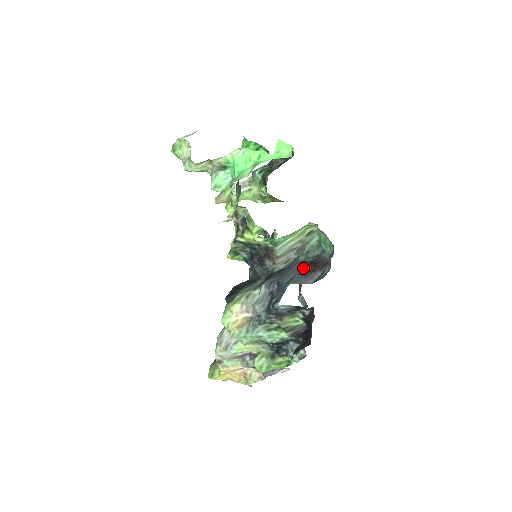
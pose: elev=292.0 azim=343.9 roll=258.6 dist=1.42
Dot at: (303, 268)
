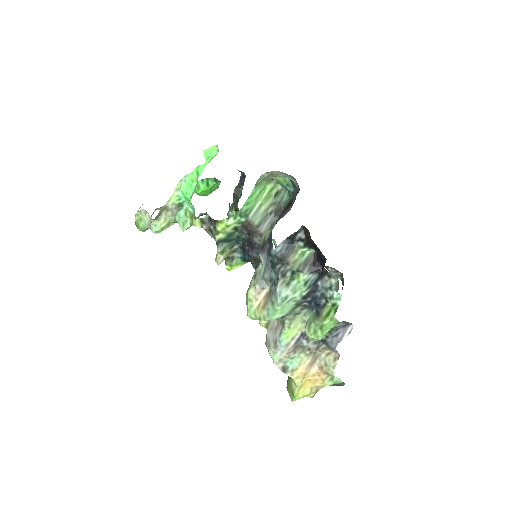
Dot at: (282, 214)
